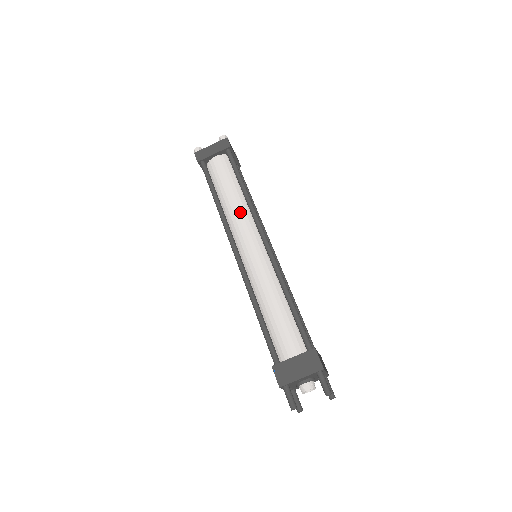
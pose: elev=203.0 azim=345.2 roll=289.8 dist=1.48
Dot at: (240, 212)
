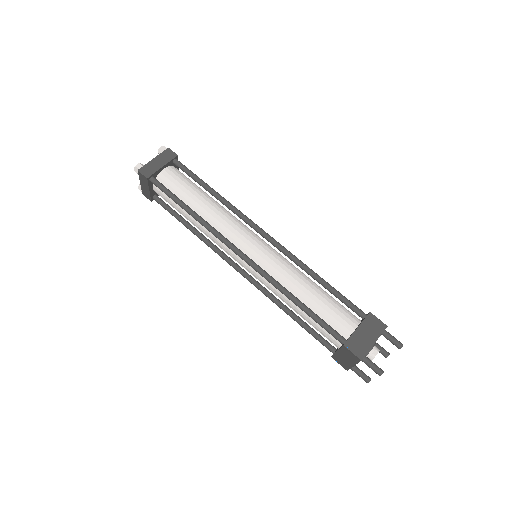
Dot at: (224, 217)
